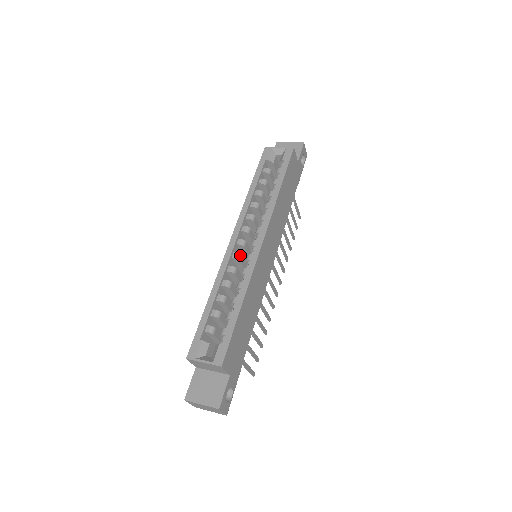
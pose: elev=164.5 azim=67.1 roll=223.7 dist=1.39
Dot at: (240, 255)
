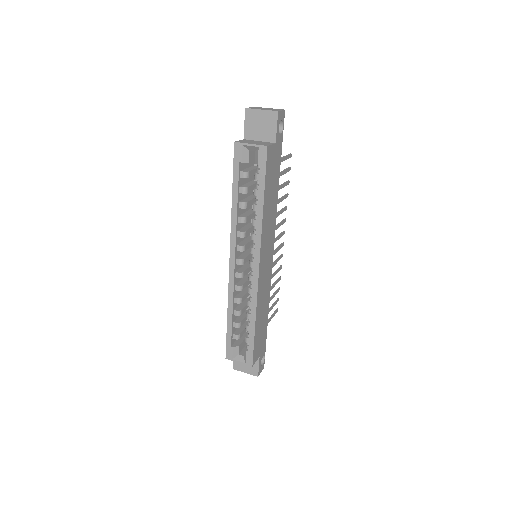
Dot at: (242, 274)
